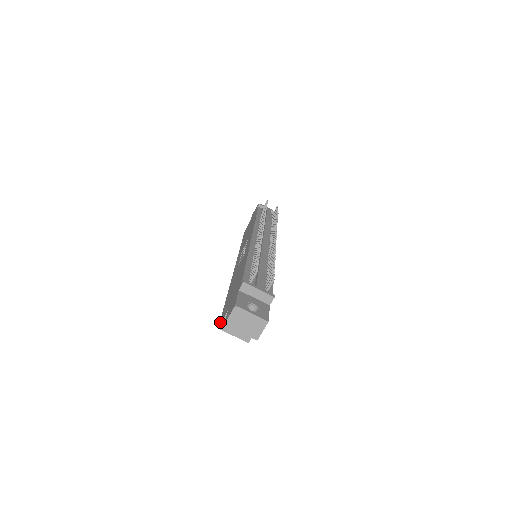
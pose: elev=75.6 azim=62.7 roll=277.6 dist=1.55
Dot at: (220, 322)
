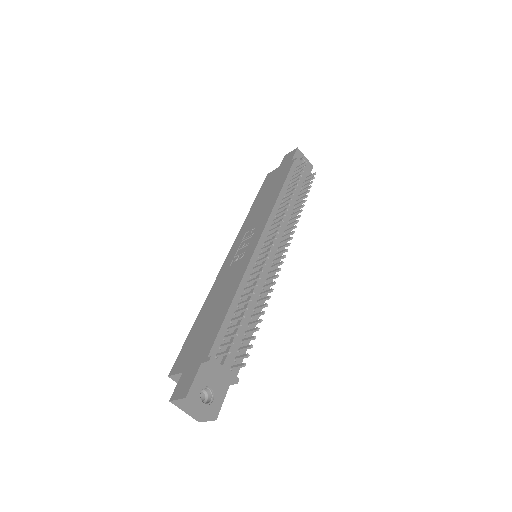
Dot at: (173, 369)
